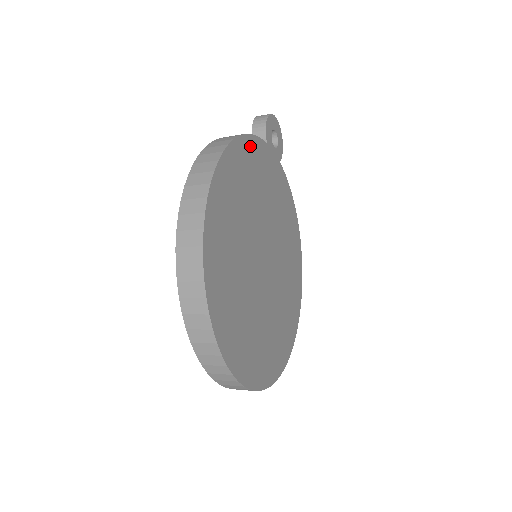
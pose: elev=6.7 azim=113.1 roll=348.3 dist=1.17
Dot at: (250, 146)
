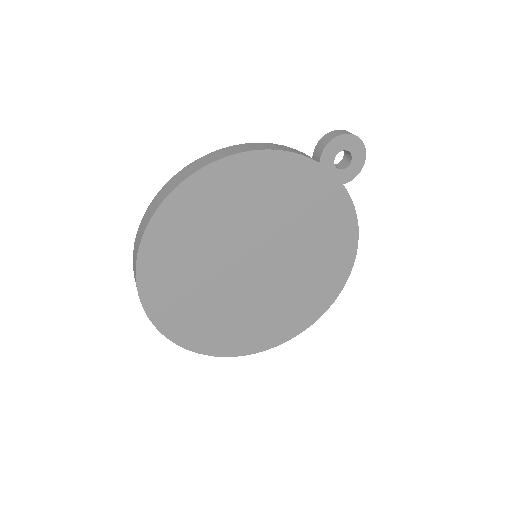
Dot at: (276, 161)
